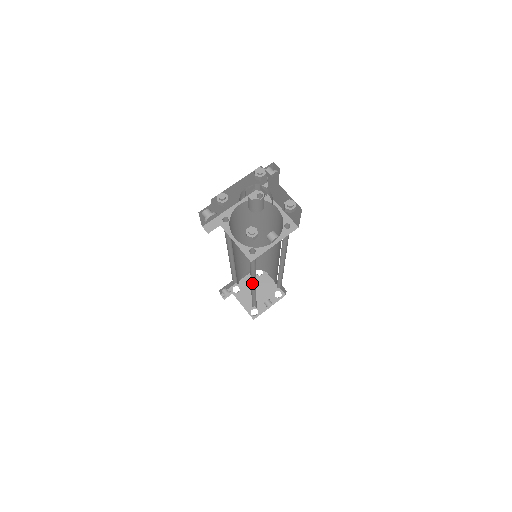
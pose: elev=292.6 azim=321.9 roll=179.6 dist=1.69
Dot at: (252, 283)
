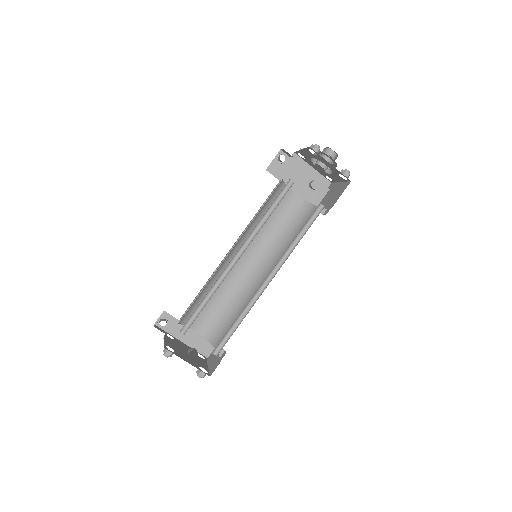
Dot at: (236, 259)
